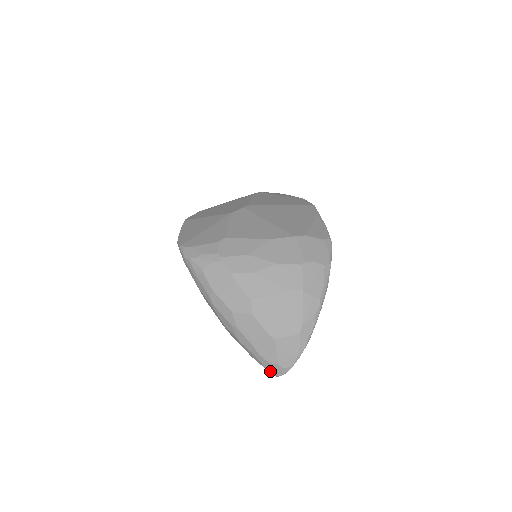
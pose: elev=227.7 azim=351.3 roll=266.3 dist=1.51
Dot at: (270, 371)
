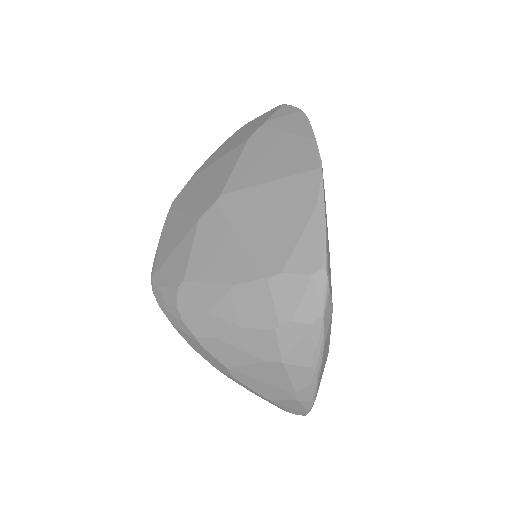
Dot at: occluded
